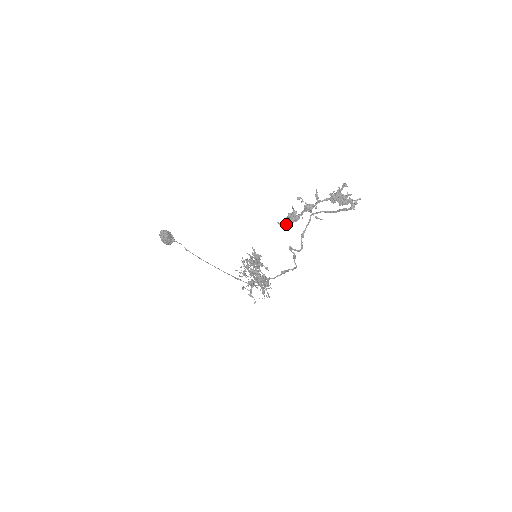
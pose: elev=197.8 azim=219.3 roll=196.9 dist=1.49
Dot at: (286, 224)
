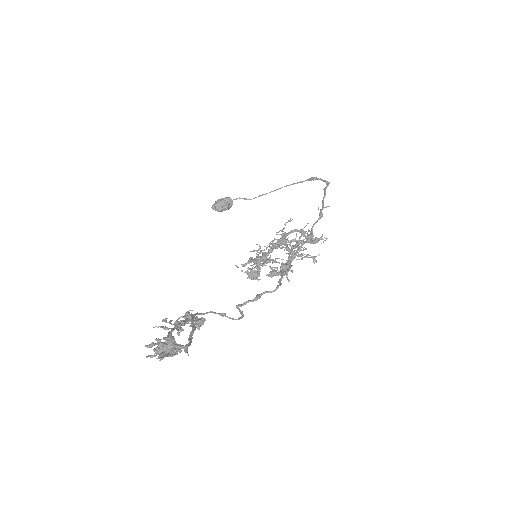
Dot at: occluded
